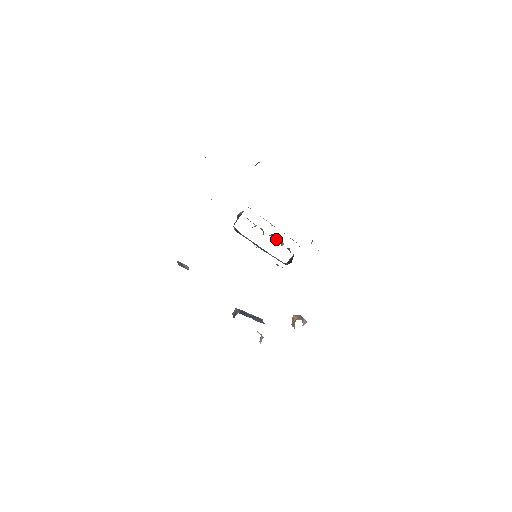
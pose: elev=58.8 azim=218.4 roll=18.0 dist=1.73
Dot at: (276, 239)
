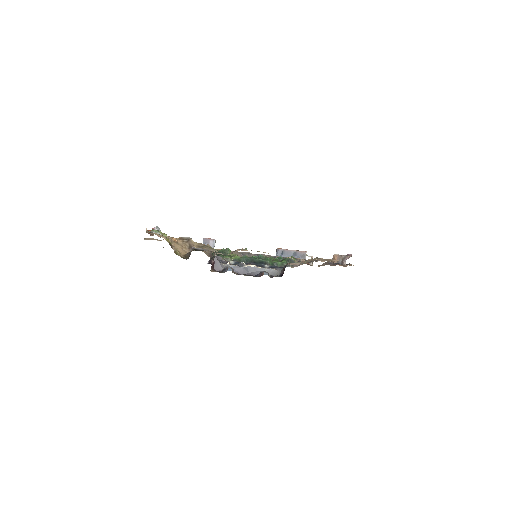
Dot at: occluded
